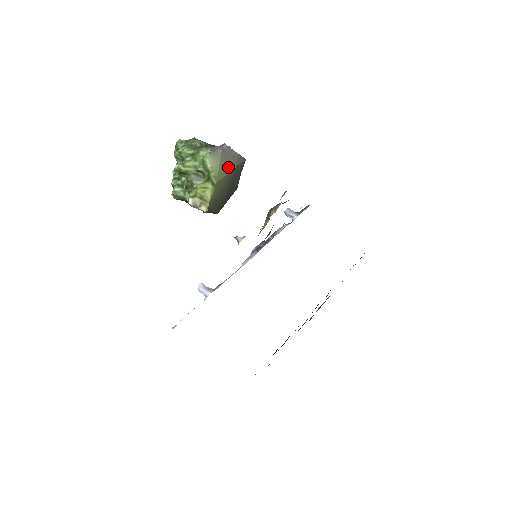
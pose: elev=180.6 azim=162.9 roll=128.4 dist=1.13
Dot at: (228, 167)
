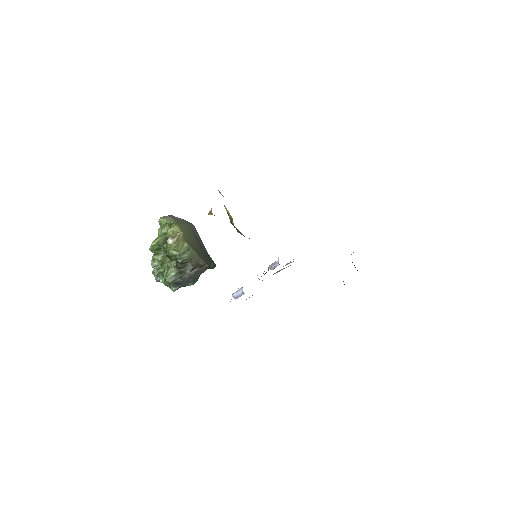
Dot at: (181, 222)
